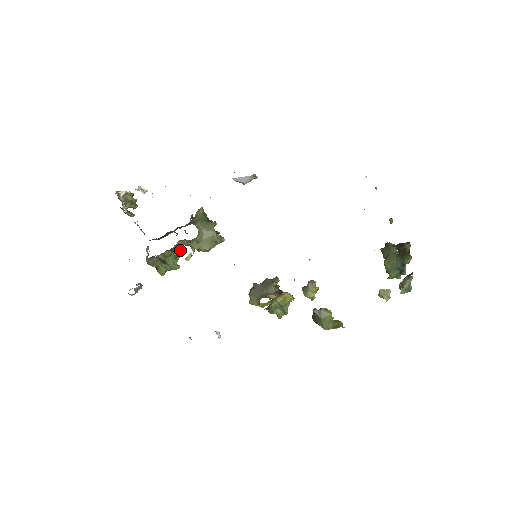
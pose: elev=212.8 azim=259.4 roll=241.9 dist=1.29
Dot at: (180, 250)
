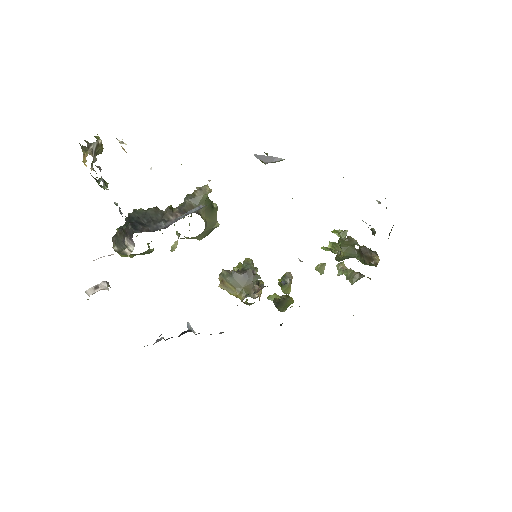
Dot at: occluded
